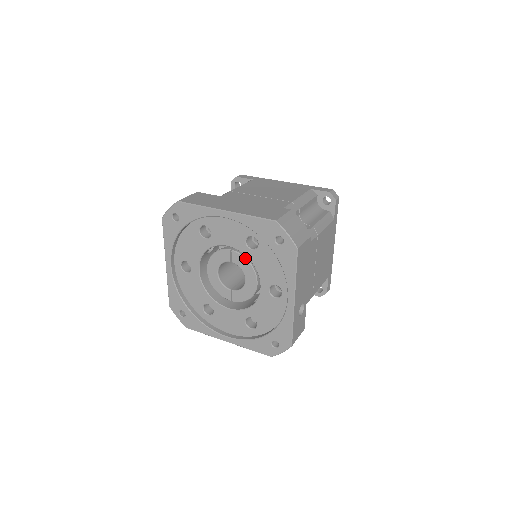
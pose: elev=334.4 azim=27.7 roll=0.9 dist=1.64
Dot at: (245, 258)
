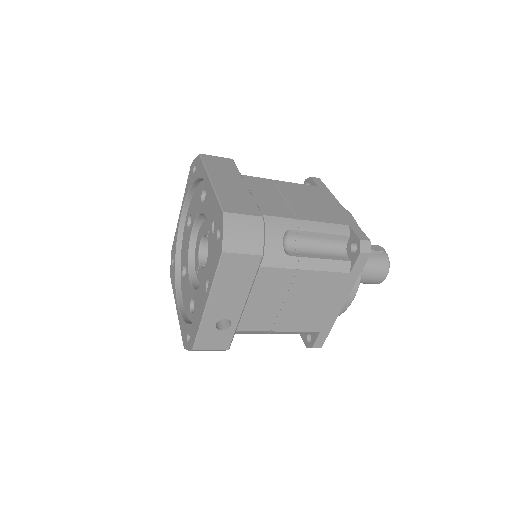
Dot at: occluded
